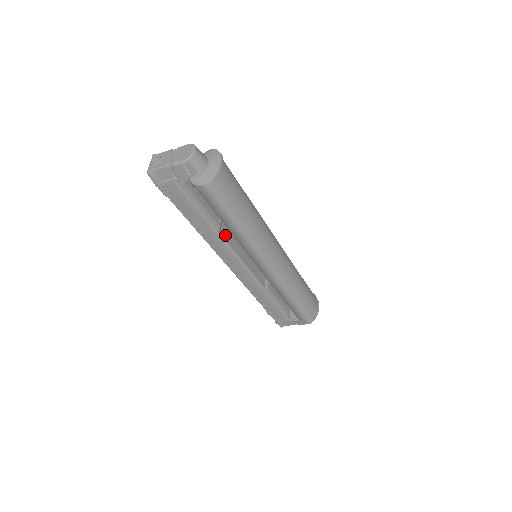
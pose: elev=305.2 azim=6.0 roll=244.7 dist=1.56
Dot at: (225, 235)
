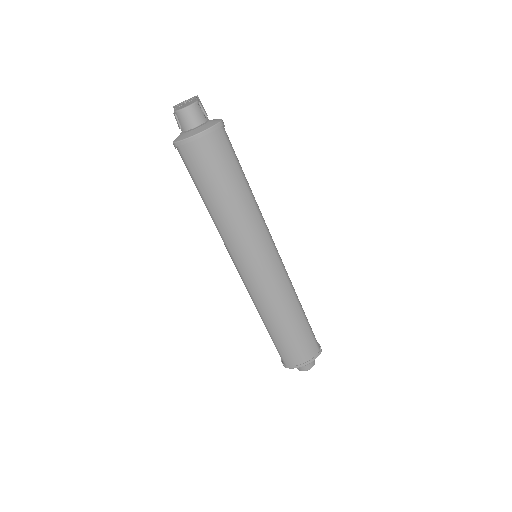
Dot at: occluded
